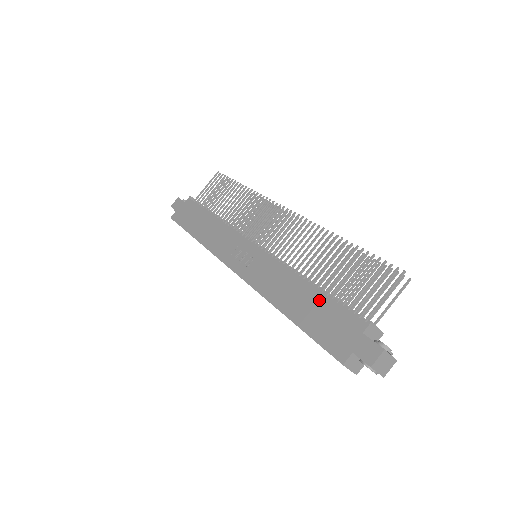
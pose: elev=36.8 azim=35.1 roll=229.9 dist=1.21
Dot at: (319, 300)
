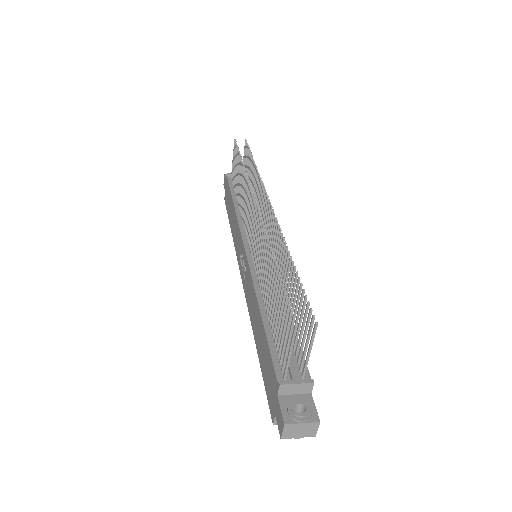
Dot at: (264, 339)
